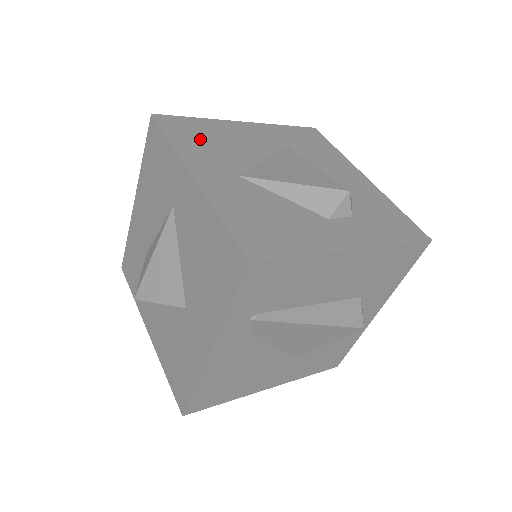
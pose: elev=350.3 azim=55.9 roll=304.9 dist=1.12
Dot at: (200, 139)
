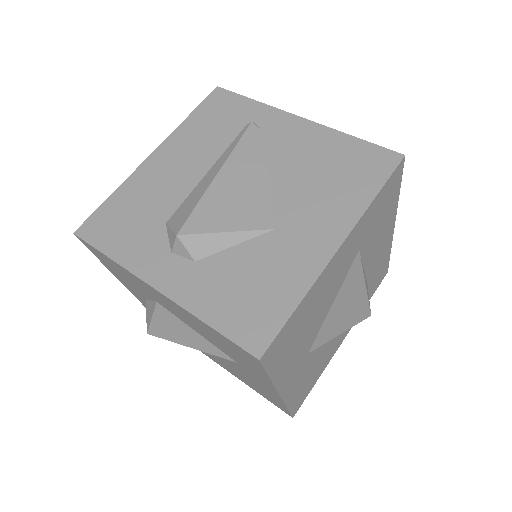
Dot at: (294, 342)
